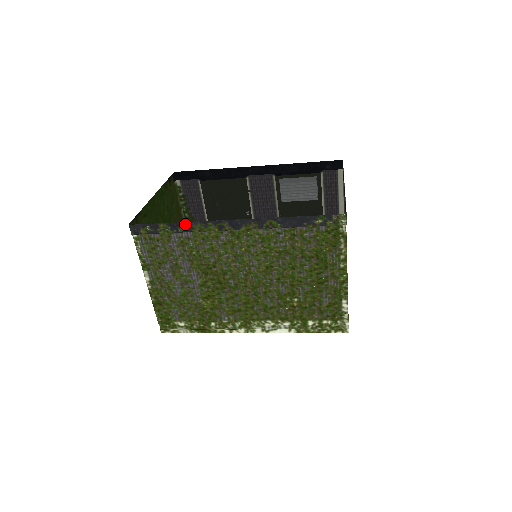
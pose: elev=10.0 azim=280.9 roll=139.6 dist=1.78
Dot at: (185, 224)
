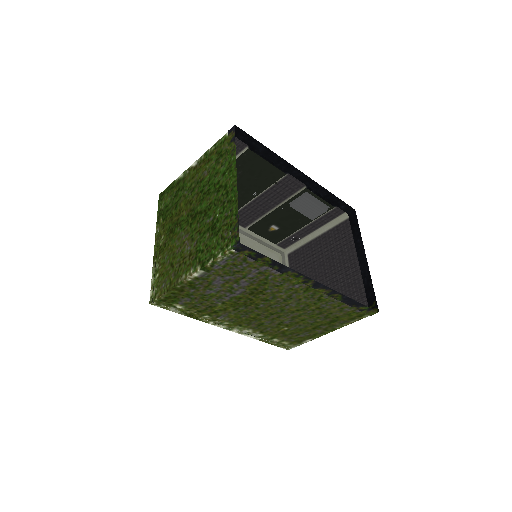
Dot at: (285, 267)
